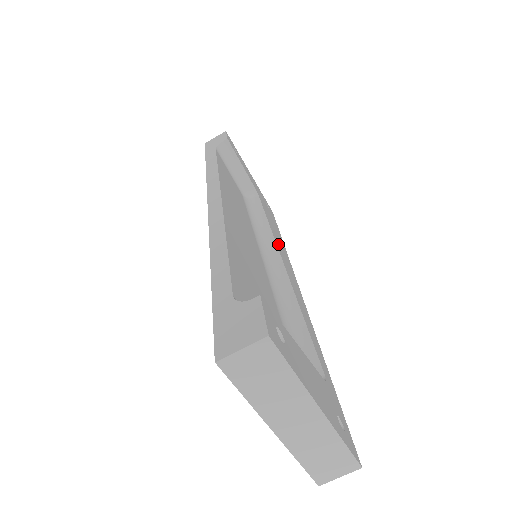
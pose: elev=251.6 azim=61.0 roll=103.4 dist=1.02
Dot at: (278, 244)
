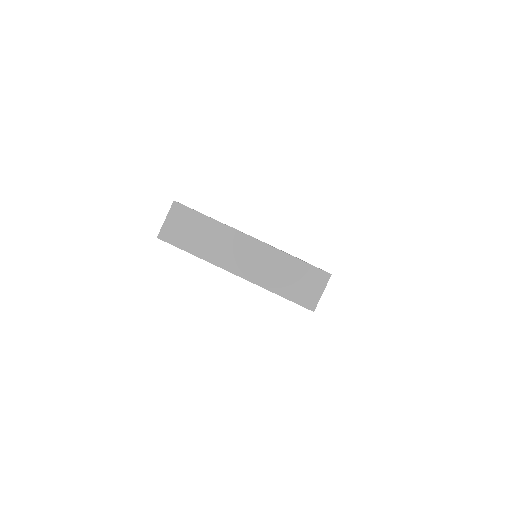
Dot at: occluded
